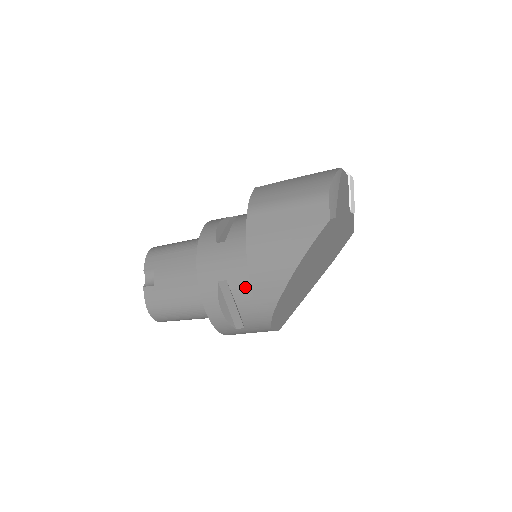
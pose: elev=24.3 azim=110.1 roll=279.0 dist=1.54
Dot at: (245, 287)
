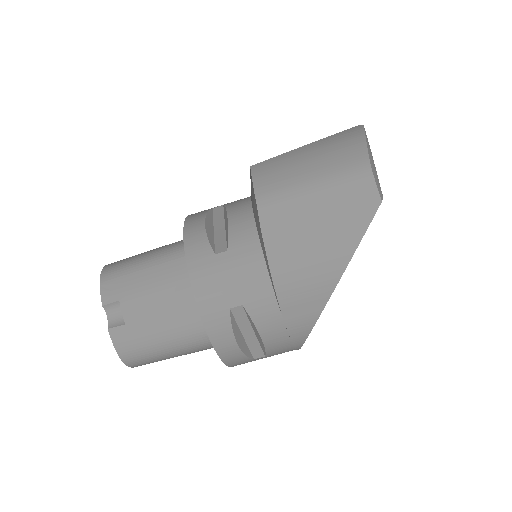
Dot at: (271, 310)
